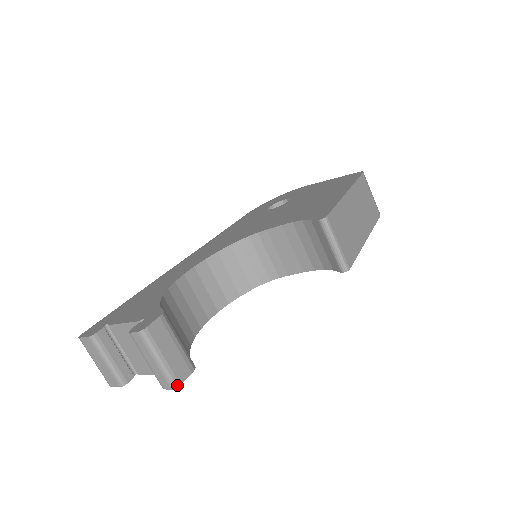
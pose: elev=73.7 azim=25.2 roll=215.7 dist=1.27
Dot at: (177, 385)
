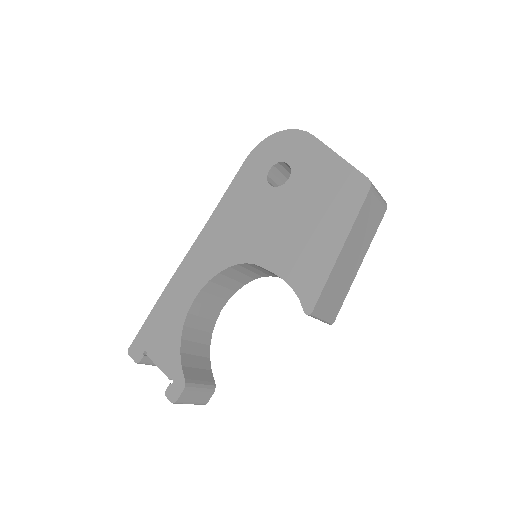
Dot at: (205, 404)
